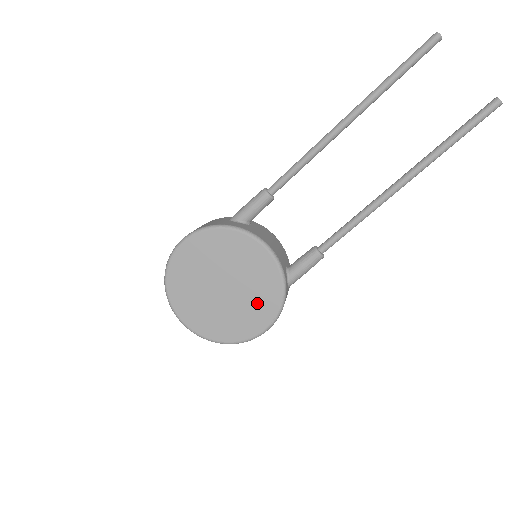
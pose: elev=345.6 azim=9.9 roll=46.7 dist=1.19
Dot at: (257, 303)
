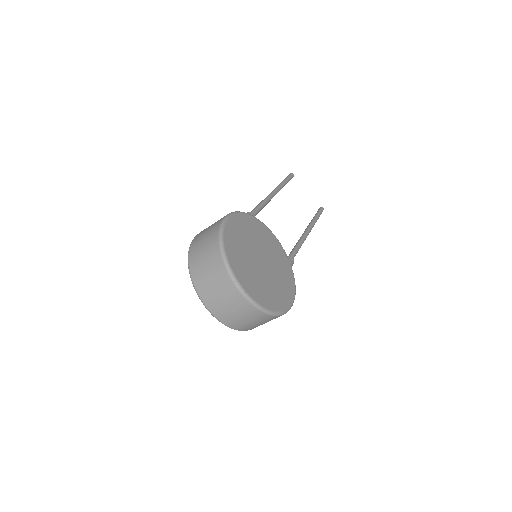
Dot at: (283, 279)
